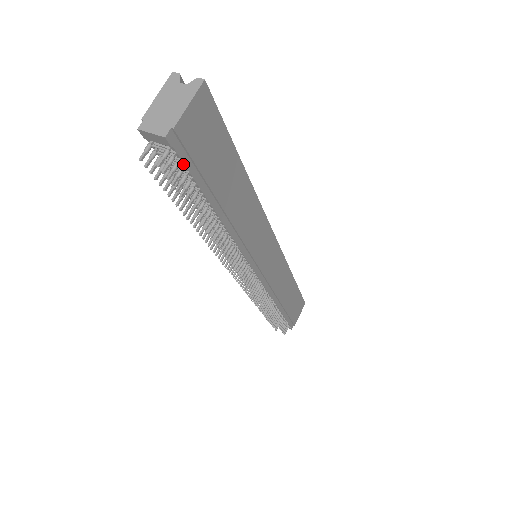
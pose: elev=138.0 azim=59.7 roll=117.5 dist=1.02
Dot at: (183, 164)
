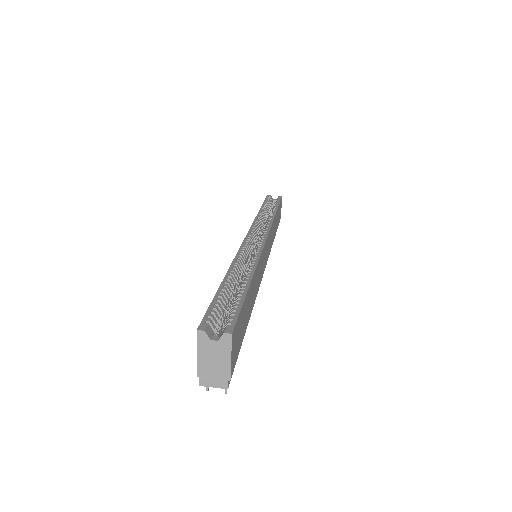
Dot at: occluded
